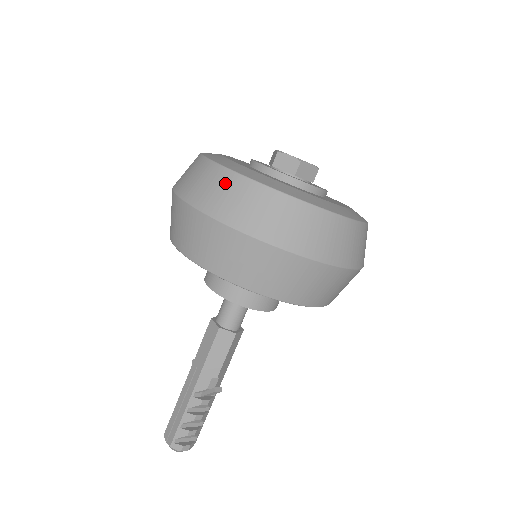
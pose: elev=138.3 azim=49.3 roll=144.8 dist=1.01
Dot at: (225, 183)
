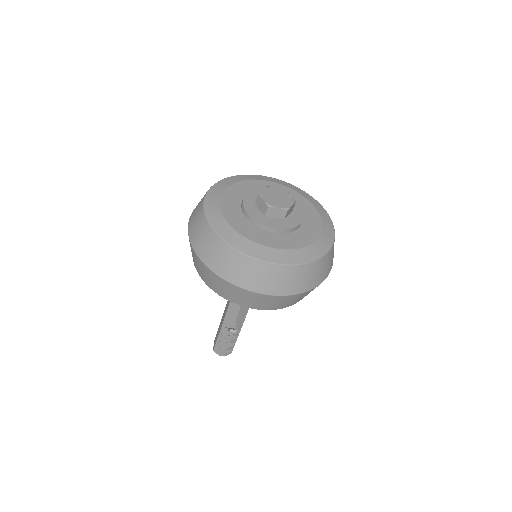
Dot at: (201, 225)
